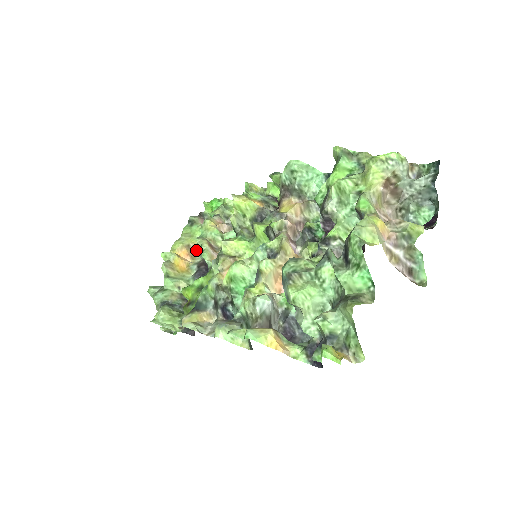
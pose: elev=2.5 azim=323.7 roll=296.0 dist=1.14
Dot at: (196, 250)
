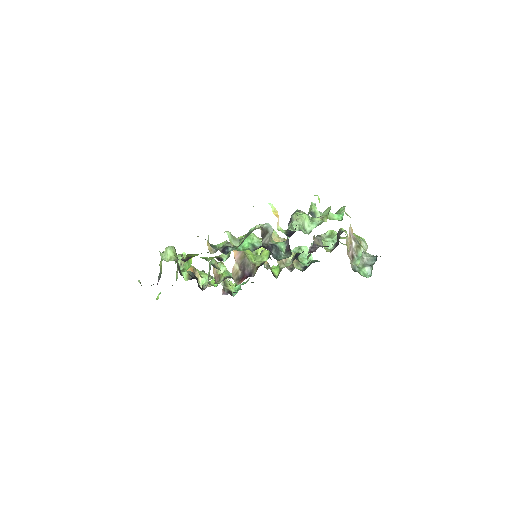
Dot at: occluded
